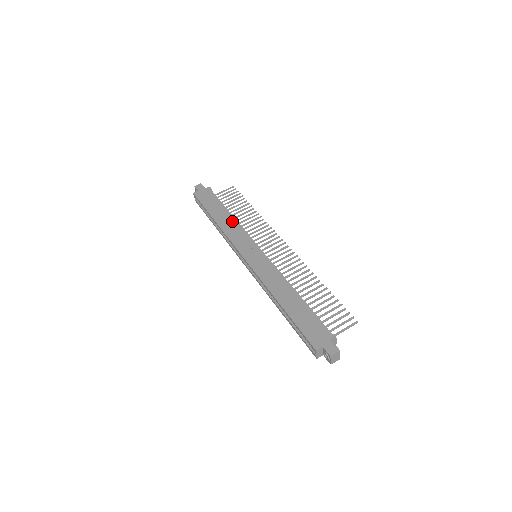
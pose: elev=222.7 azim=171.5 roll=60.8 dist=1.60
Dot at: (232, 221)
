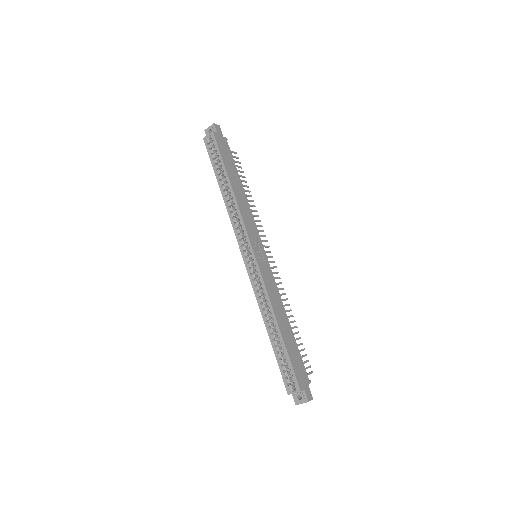
Dot at: (246, 201)
